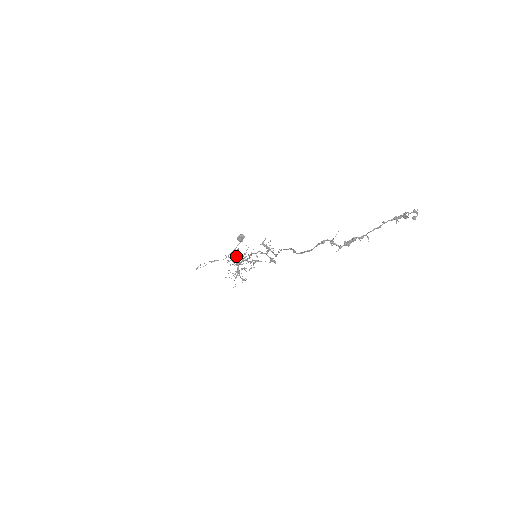
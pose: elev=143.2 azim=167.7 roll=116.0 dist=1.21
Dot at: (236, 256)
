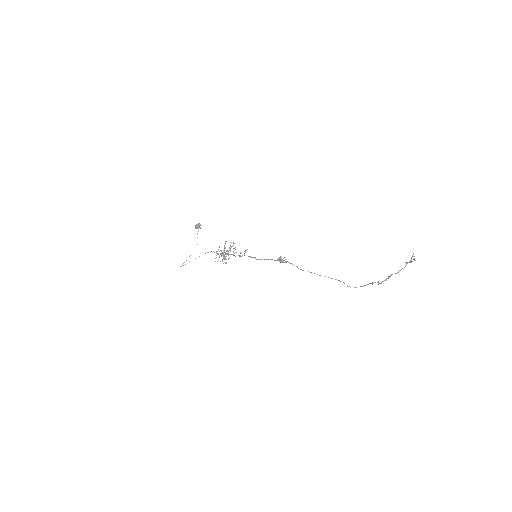
Dot at: occluded
